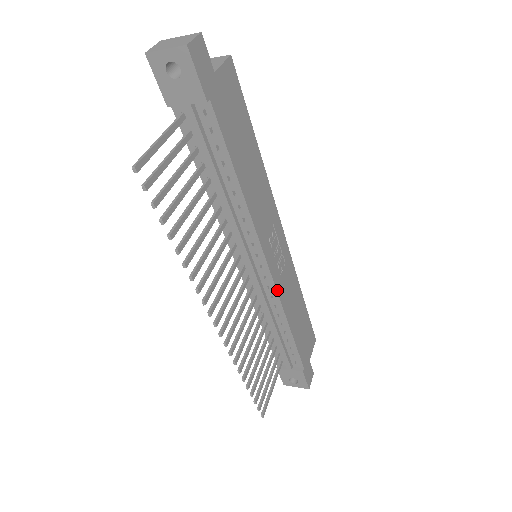
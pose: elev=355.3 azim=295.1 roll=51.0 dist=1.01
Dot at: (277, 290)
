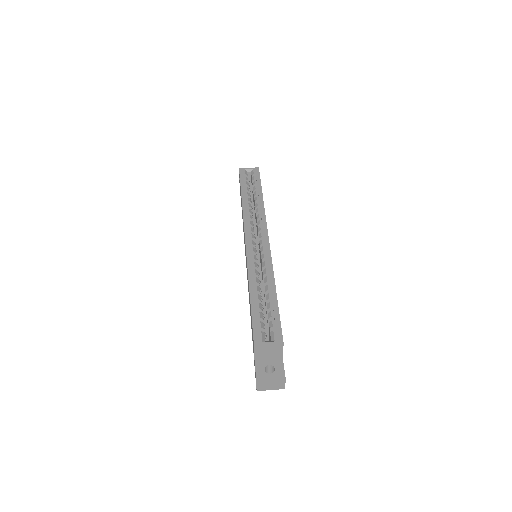
Dot at: occluded
